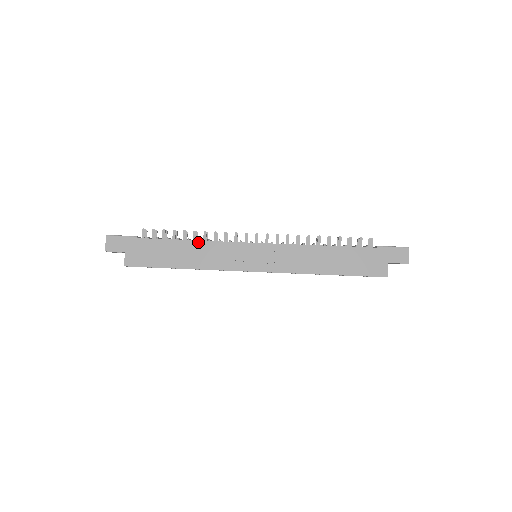
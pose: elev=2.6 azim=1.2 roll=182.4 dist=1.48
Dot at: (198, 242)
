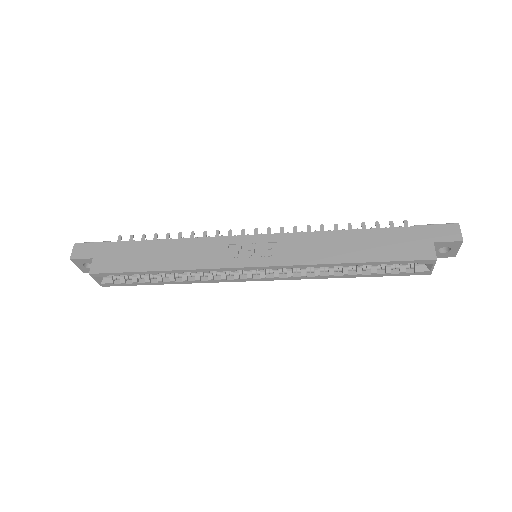
Dot at: (182, 240)
